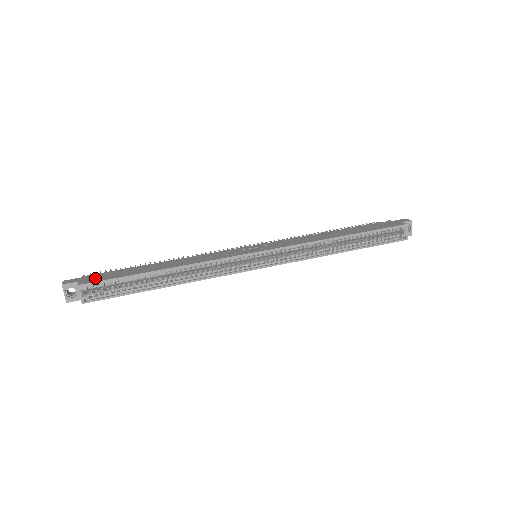
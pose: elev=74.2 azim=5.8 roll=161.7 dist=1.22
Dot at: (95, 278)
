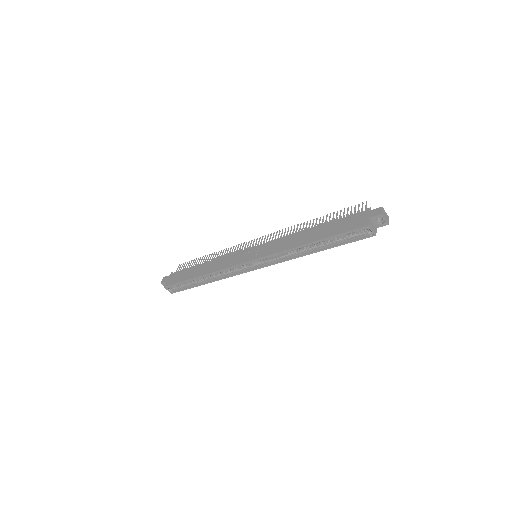
Dot at: (172, 279)
